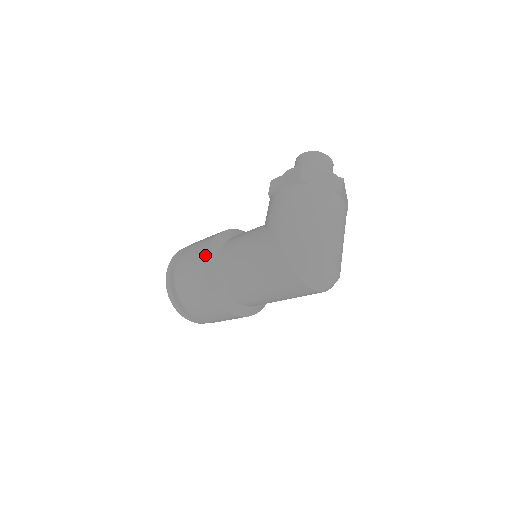
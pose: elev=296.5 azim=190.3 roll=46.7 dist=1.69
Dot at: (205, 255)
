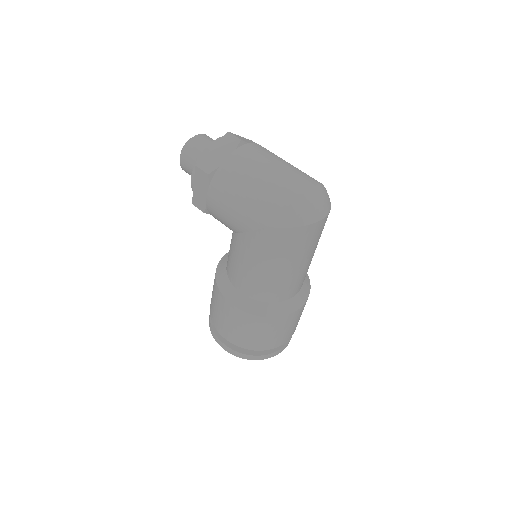
Dot at: (232, 305)
